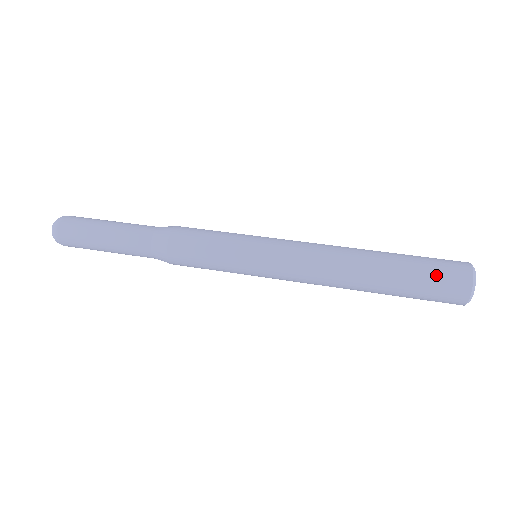
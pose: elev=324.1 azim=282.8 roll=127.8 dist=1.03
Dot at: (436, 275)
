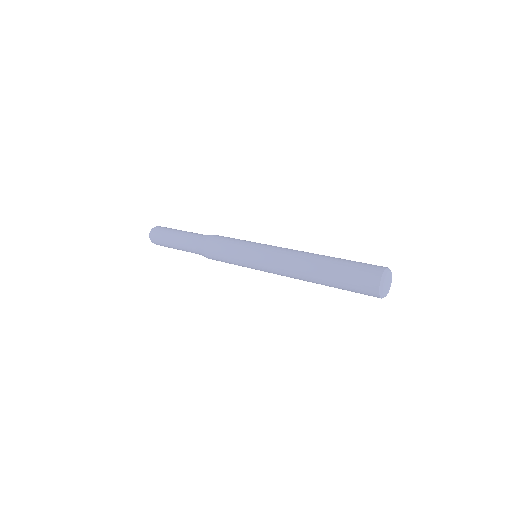
Dot at: (357, 274)
